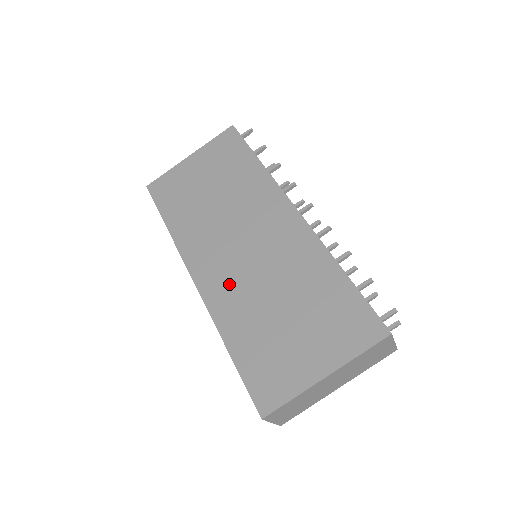
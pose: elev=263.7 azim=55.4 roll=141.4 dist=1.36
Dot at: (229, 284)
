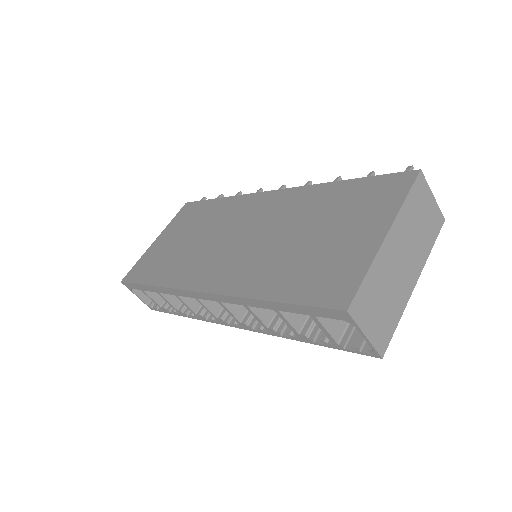
Dot at: (238, 265)
